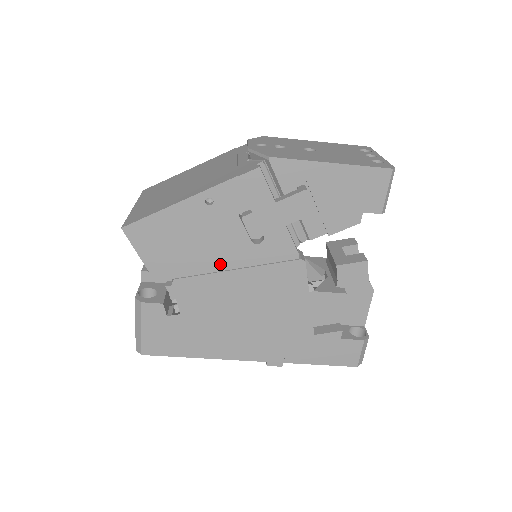
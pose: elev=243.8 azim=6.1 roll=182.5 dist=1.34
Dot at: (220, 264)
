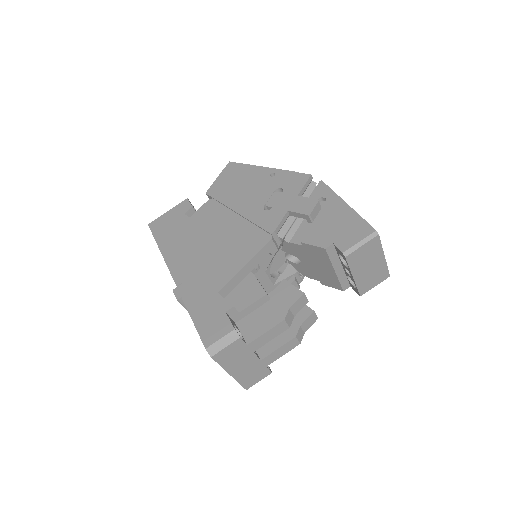
Dot at: (238, 207)
